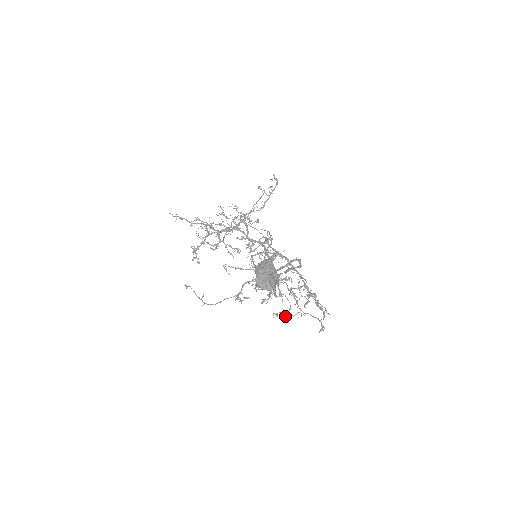
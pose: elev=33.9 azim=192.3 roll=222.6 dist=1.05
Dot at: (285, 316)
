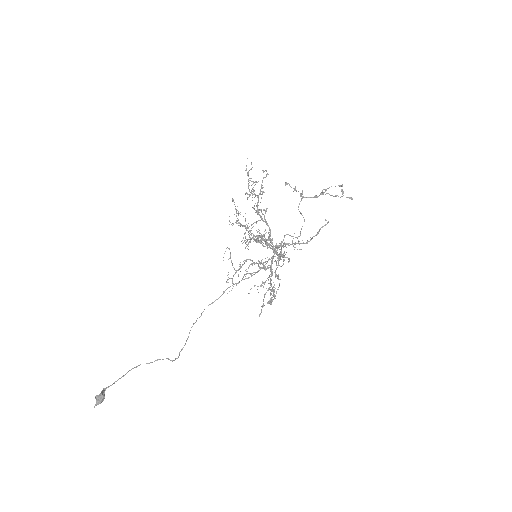
Dot at: (276, 265)
